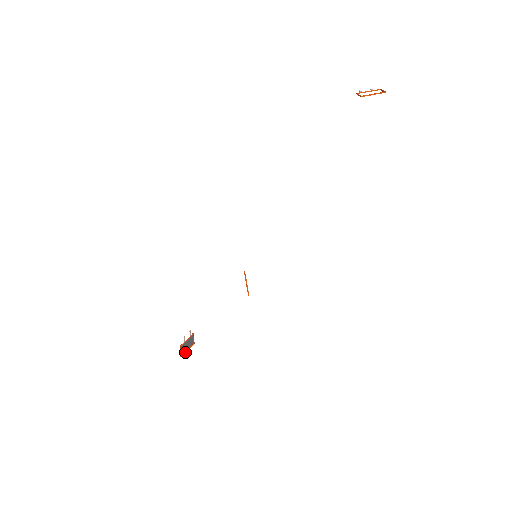
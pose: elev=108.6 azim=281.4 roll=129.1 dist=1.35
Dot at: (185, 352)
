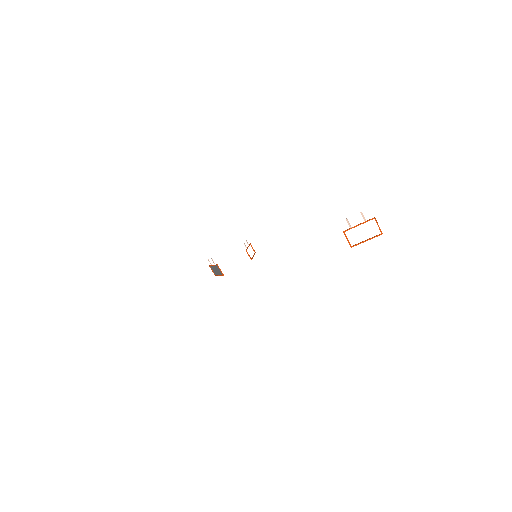
Dot at: occluded
